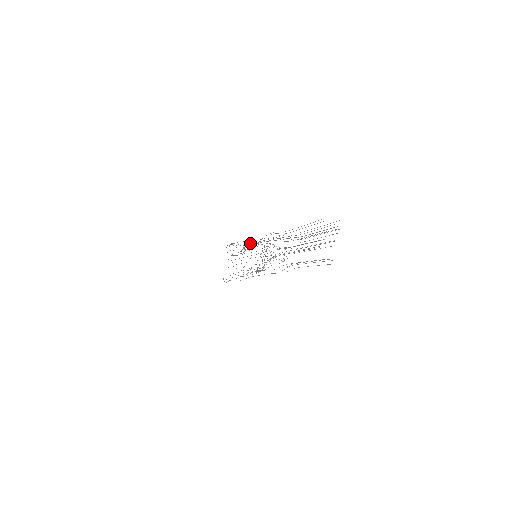
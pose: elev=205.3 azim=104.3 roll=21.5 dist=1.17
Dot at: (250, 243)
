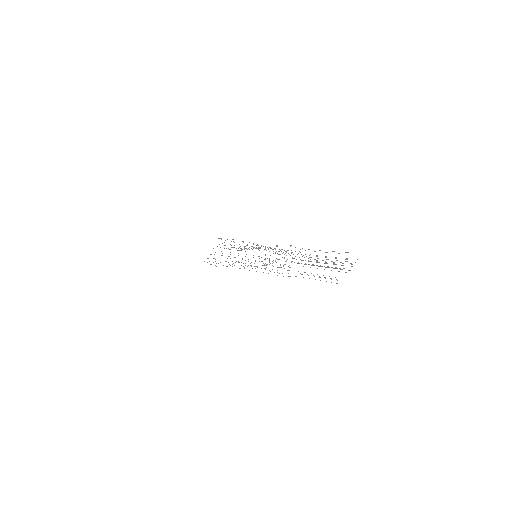
Dot at: occluded
